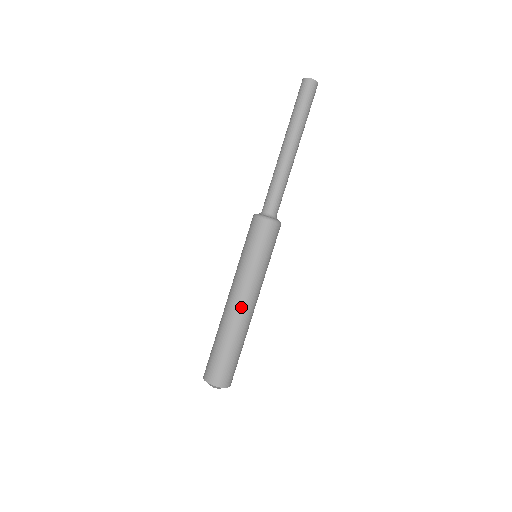
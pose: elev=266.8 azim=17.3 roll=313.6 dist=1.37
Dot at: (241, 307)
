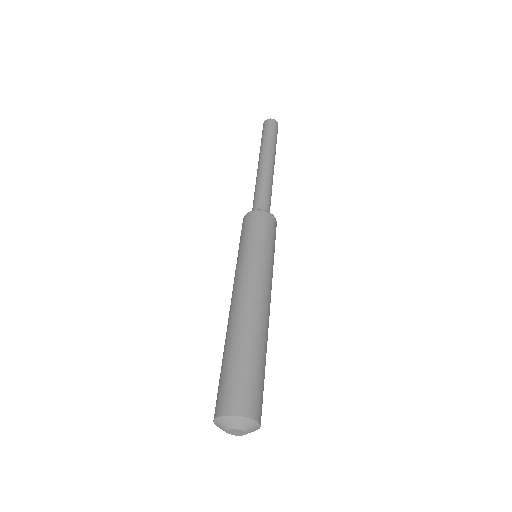
Dot at: (237, 300)
